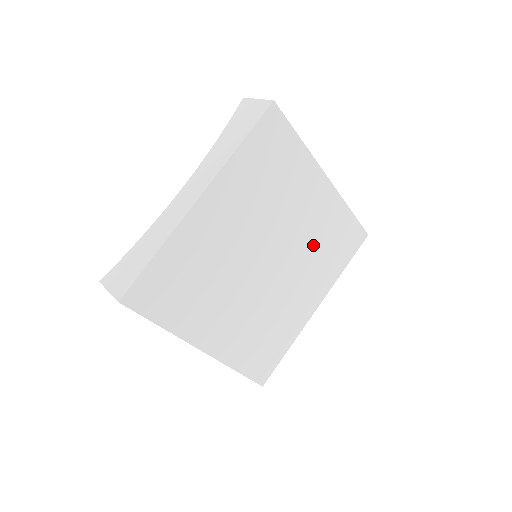
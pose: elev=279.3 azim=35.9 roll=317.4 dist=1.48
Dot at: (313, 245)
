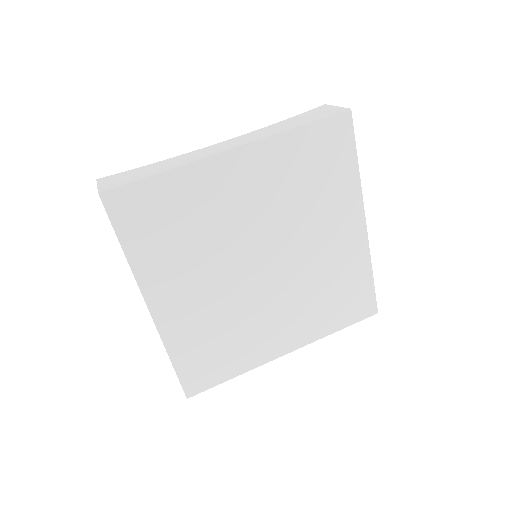
Dot at: (317, 281)
